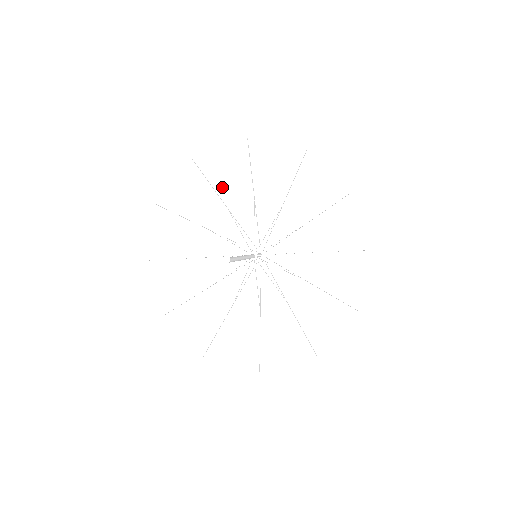
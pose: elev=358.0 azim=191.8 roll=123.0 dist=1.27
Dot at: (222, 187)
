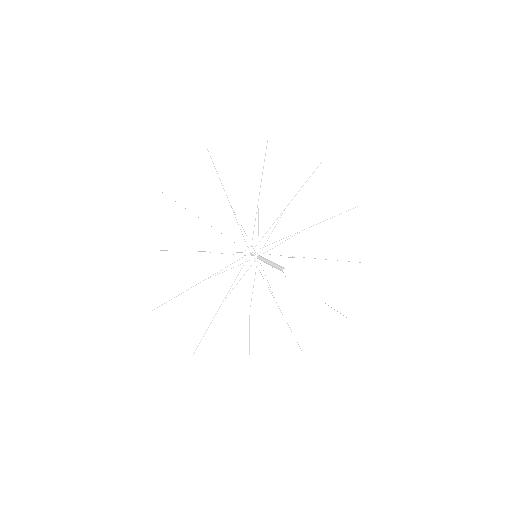
Dot at: (196, 205)
